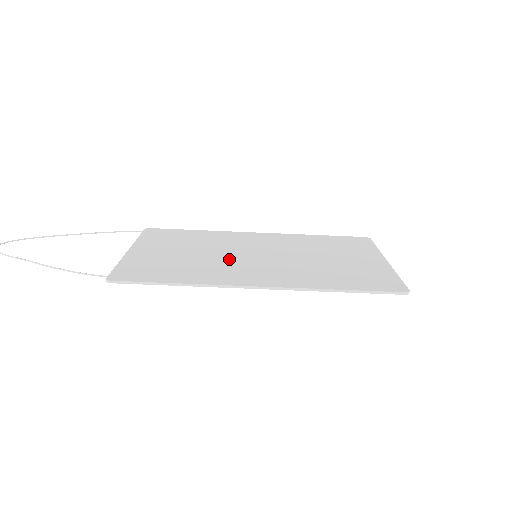
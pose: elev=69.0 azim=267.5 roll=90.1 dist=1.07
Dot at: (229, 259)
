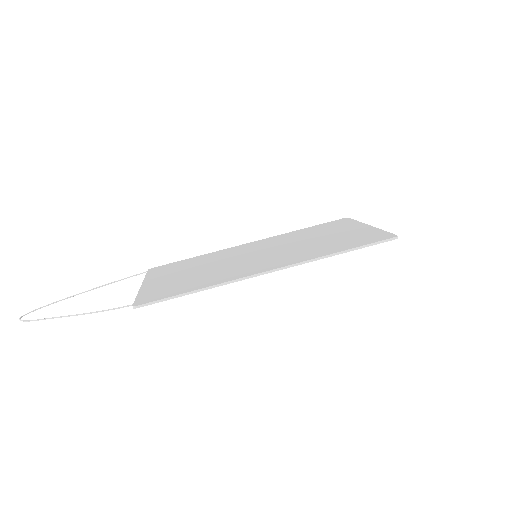
Dot at: (234, 264)
